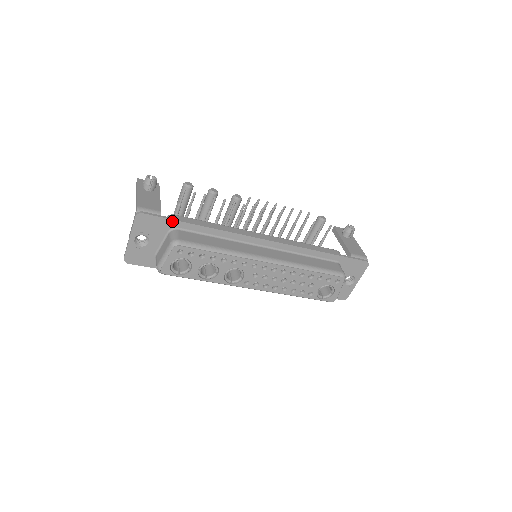
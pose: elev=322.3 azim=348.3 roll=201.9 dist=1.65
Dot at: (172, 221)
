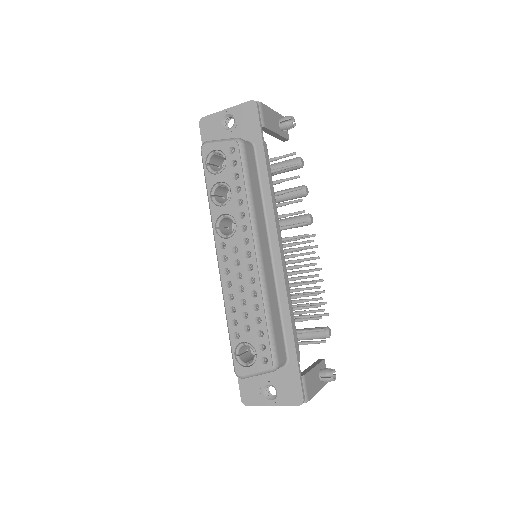
Dot at: (260, 137)
